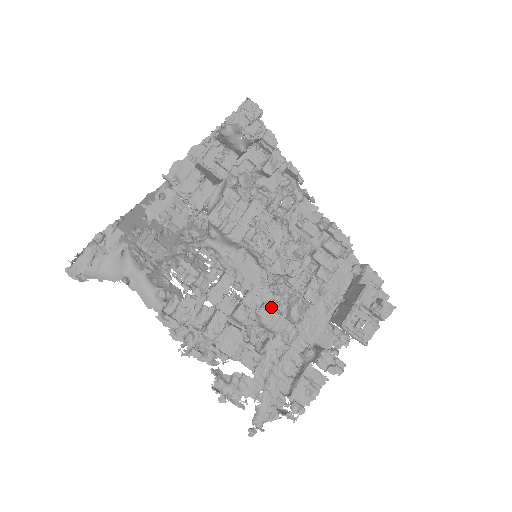
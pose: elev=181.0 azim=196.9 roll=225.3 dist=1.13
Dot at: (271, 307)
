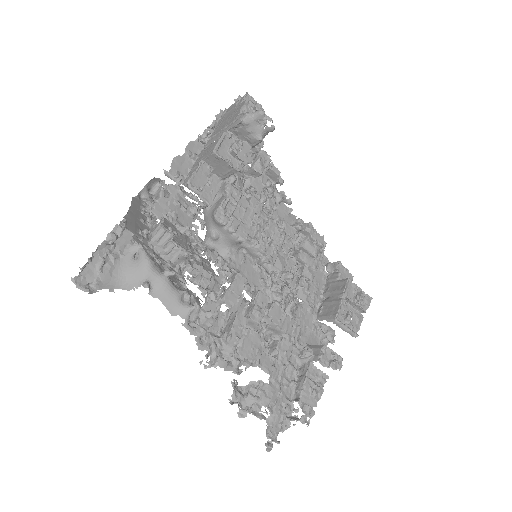
Dot at: occluded
